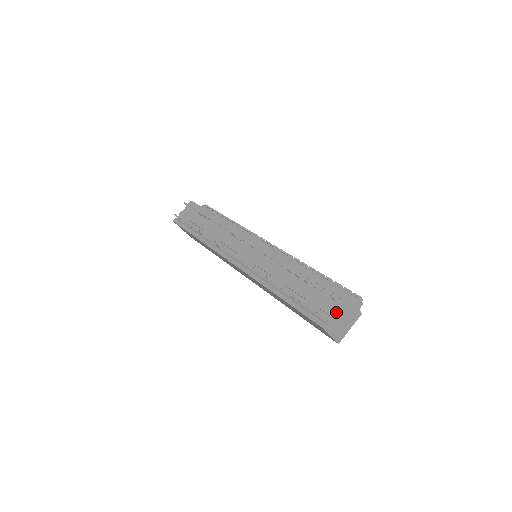
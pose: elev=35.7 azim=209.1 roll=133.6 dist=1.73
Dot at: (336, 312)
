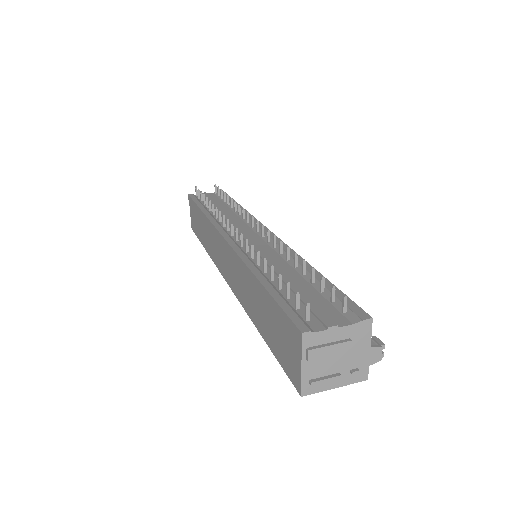
Dot at: (337, 325)
